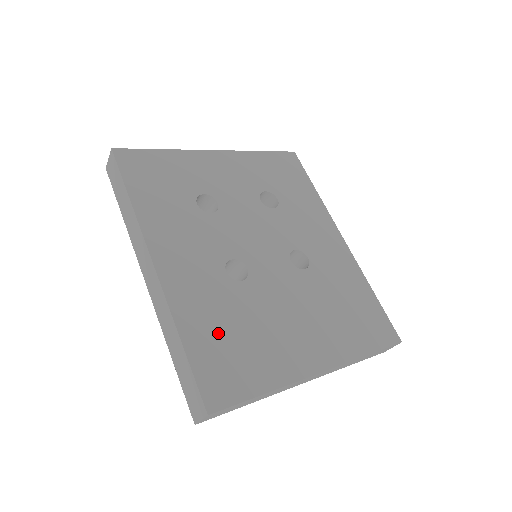
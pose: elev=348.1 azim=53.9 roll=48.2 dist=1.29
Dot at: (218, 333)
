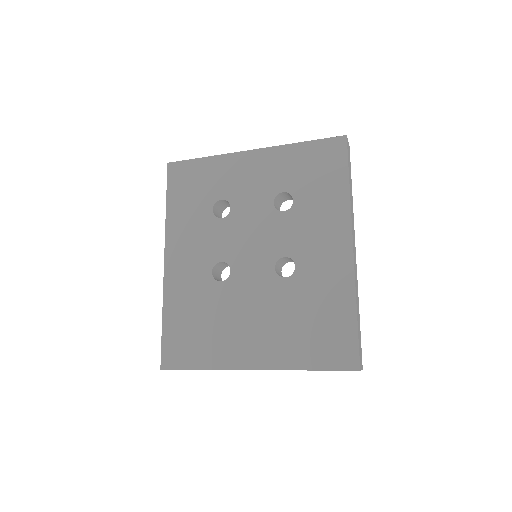
Dot at: (187, 319)
